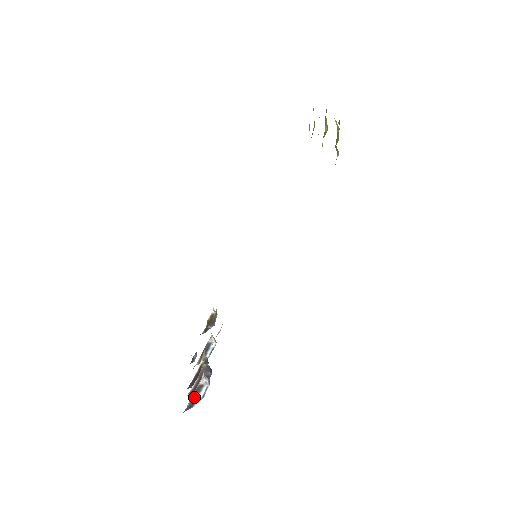
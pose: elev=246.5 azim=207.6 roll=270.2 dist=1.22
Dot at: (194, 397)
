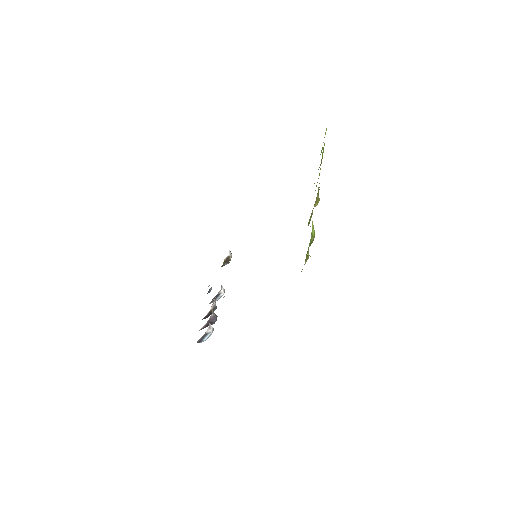
Dot at: (201, 338)
